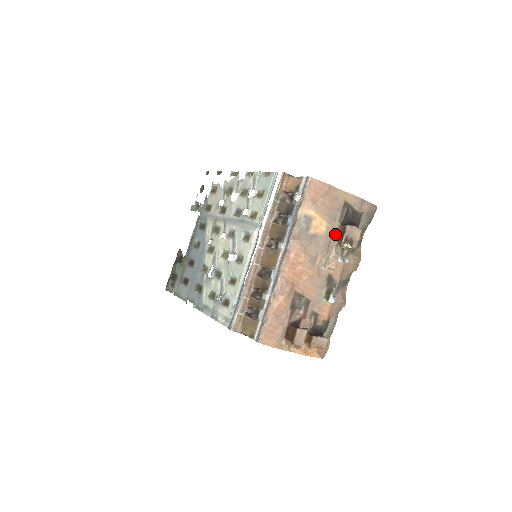
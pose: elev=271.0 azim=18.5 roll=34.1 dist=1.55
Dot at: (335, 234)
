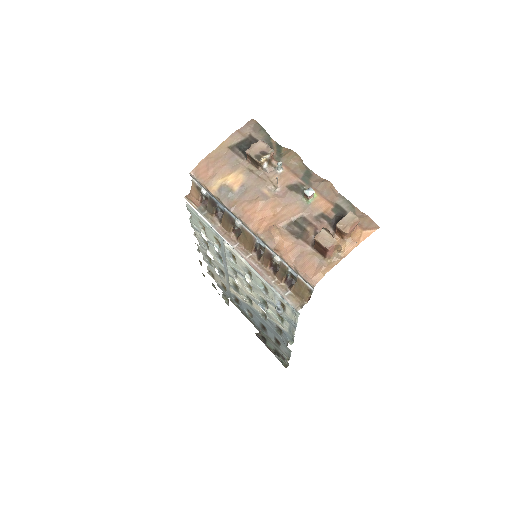
Dot at: (252, 167)
